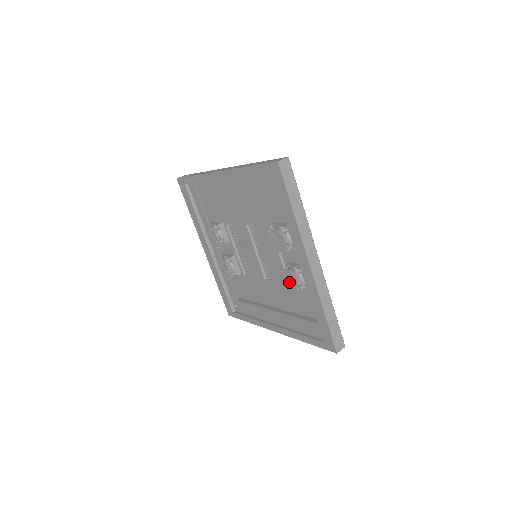
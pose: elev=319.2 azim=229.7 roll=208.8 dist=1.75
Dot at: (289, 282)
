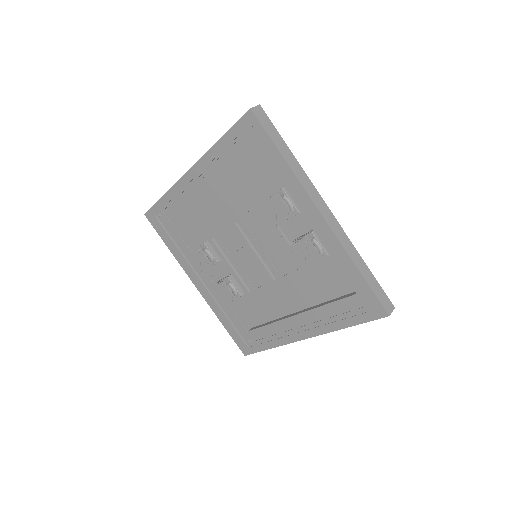
Dot at: (304, 256)
